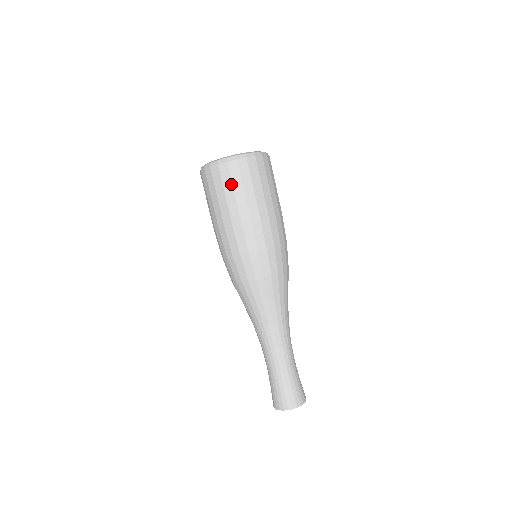
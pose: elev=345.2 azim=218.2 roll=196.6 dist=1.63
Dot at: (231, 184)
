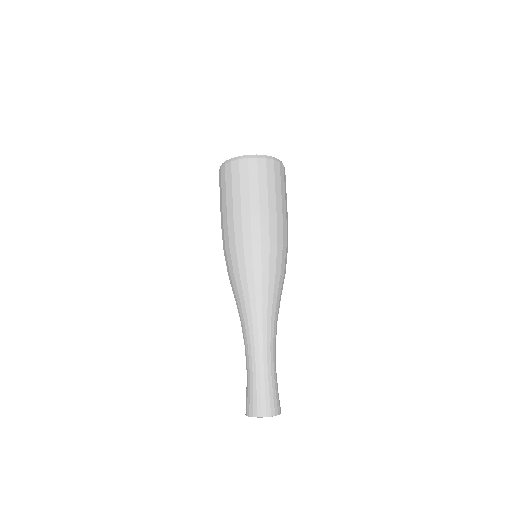
Dot at: (231, 181)
